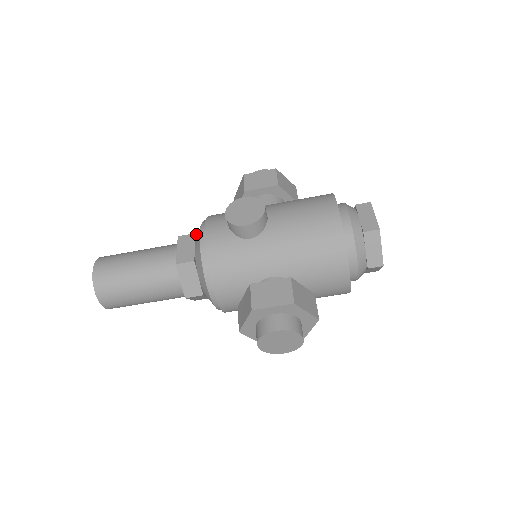
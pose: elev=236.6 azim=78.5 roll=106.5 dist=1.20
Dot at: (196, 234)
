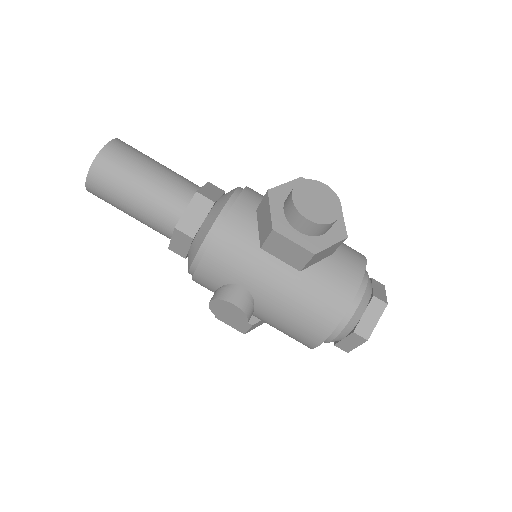
Dot at: occluded
